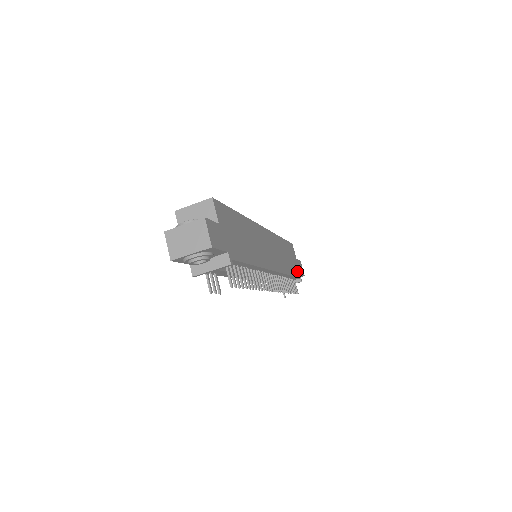
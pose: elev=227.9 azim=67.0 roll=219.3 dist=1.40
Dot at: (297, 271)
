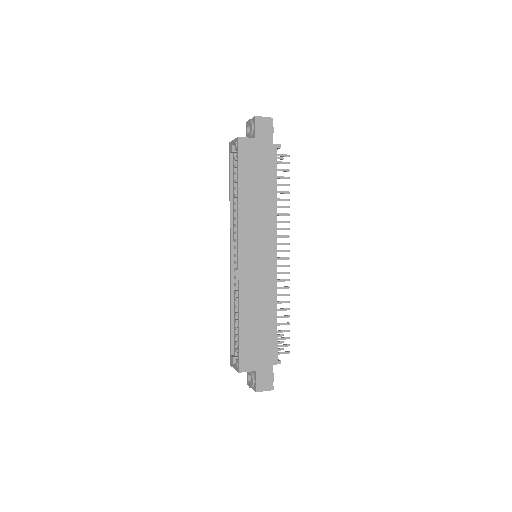
Dot at: (270, 155)
